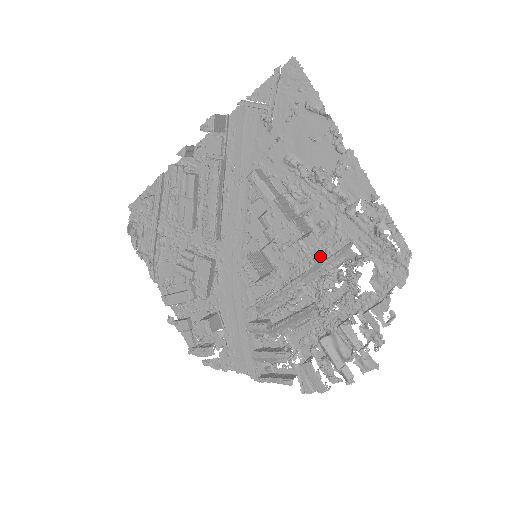
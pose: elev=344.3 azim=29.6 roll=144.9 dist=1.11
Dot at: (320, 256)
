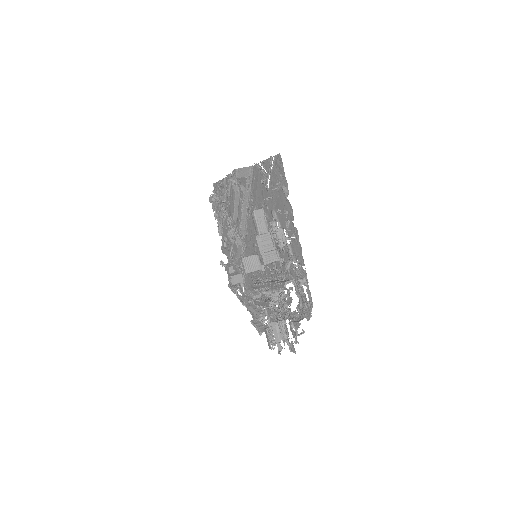
Dot at: (280, 277)
